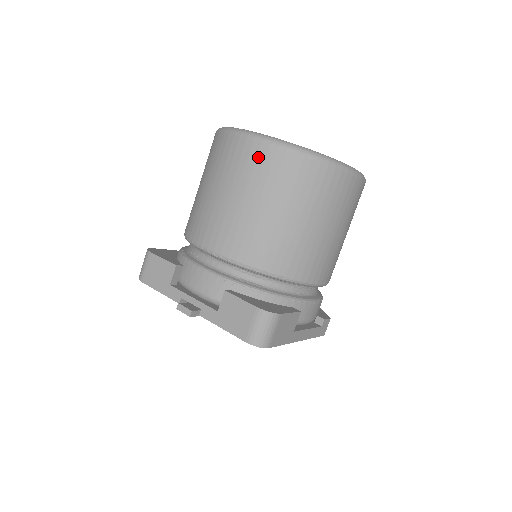
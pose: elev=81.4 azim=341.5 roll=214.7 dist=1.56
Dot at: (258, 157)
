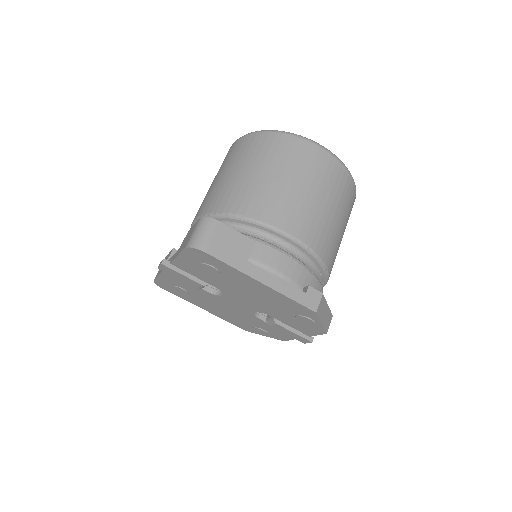
Dot at: (234, 148)
